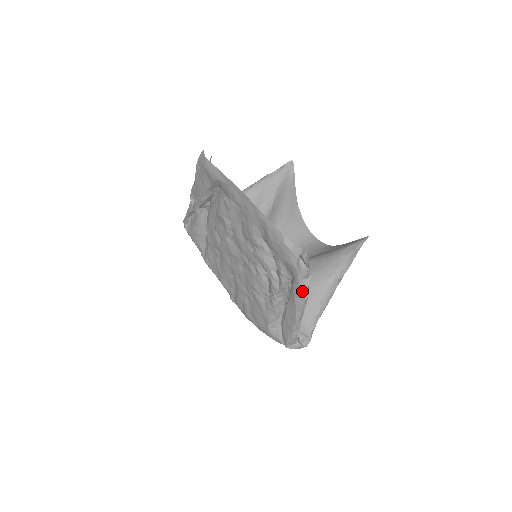
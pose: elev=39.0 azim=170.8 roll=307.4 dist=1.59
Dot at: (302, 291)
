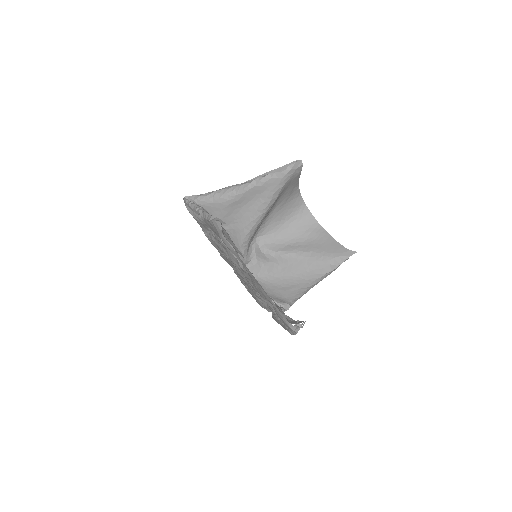
Dot at: occluded
